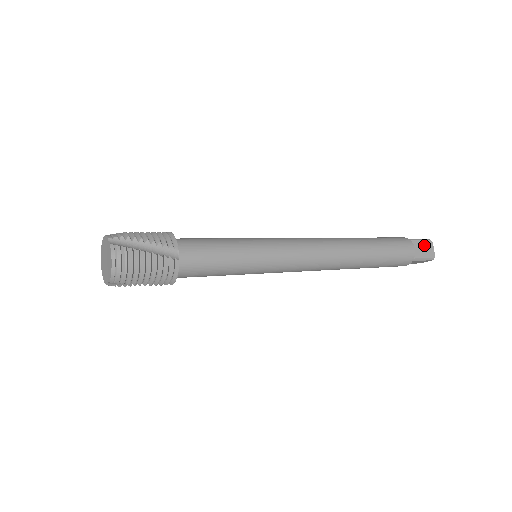
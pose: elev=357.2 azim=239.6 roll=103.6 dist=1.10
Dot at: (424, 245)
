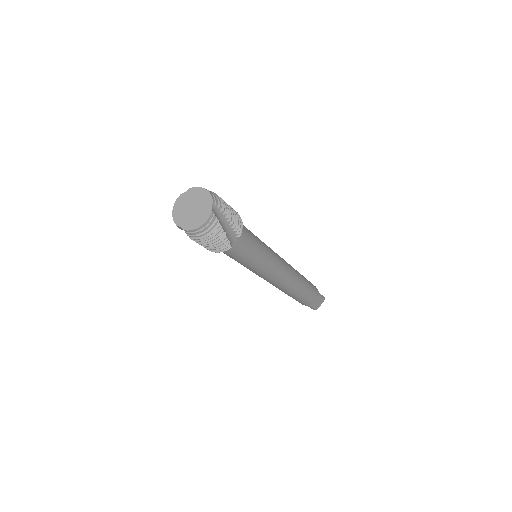
Dot at: (320, 300)
